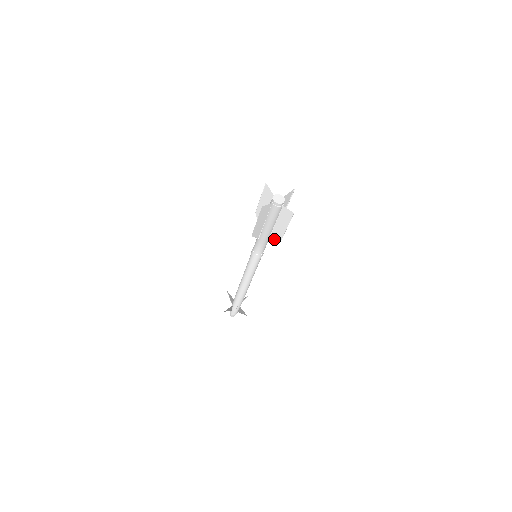
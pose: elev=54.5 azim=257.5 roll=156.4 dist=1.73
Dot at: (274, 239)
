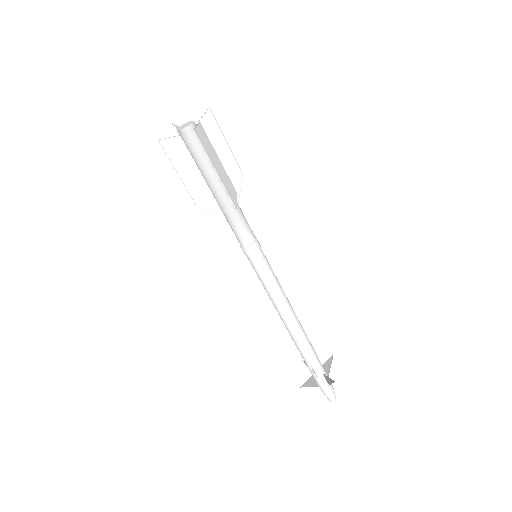
Dot at: (234, 199)
